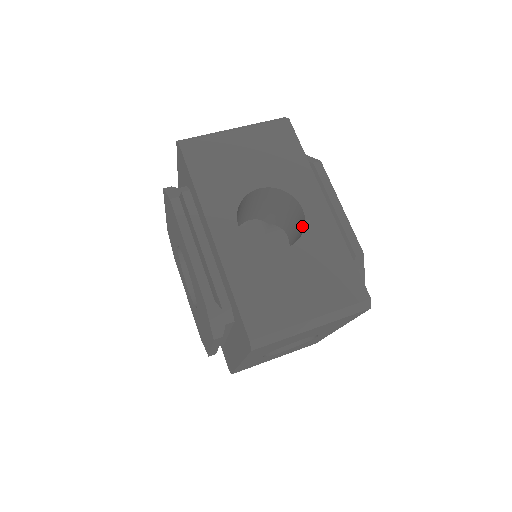
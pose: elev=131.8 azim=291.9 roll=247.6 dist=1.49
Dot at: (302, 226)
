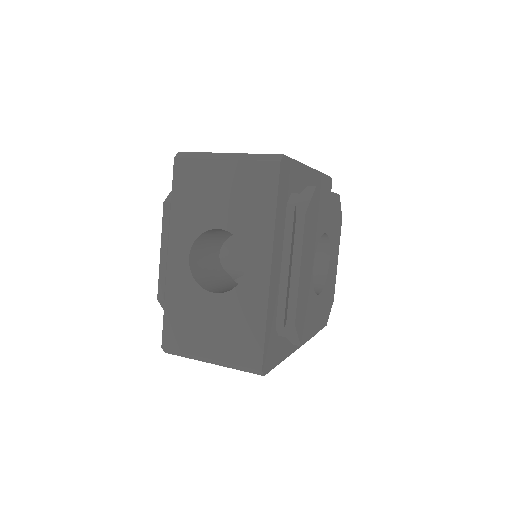
Dot at: occluded
